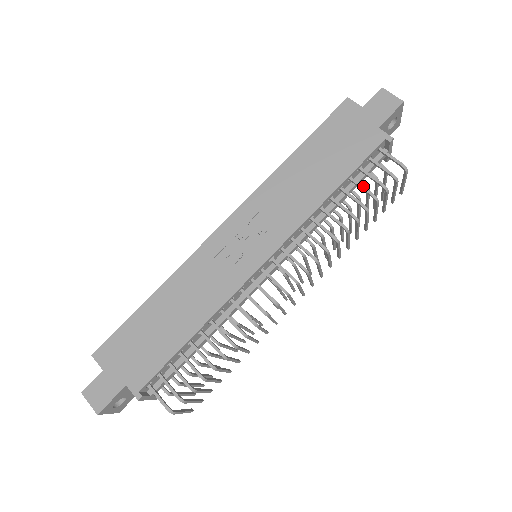
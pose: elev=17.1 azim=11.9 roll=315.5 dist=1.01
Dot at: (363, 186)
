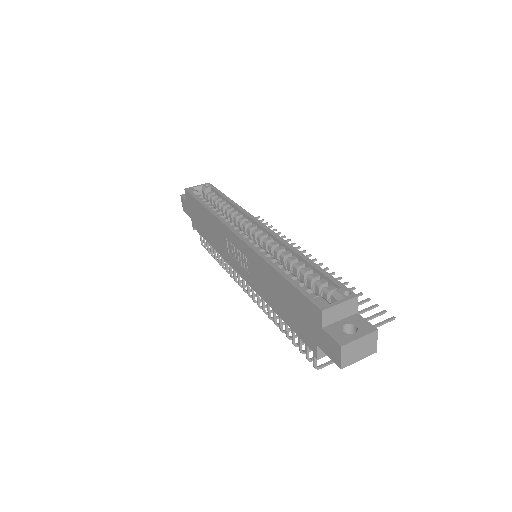
Dot at: (293, 335)
